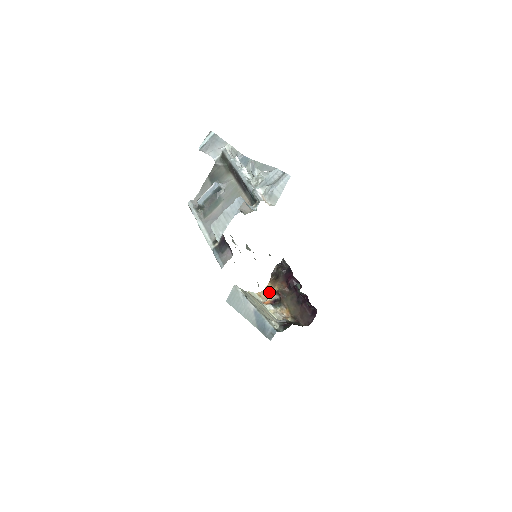
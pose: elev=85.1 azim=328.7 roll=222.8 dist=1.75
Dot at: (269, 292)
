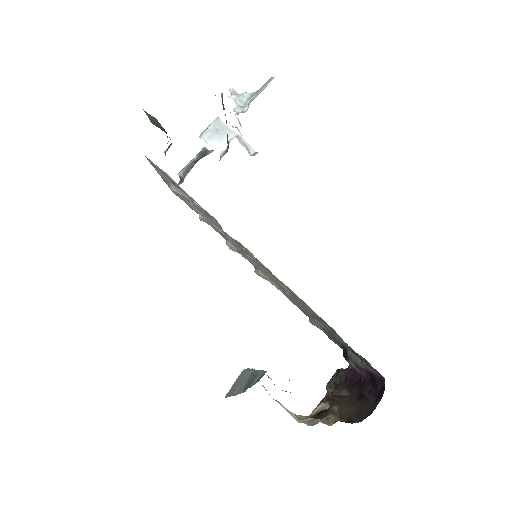
Dot at: occluded
